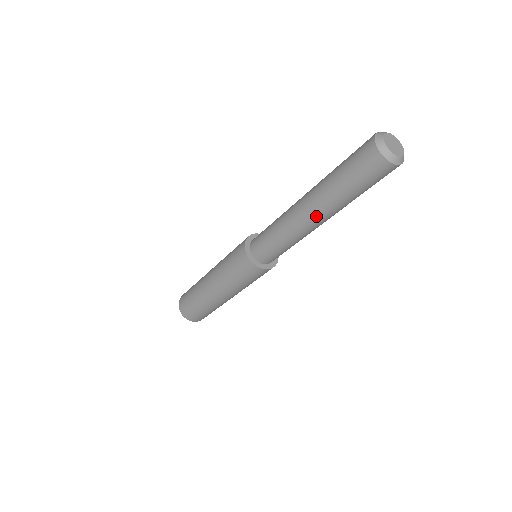
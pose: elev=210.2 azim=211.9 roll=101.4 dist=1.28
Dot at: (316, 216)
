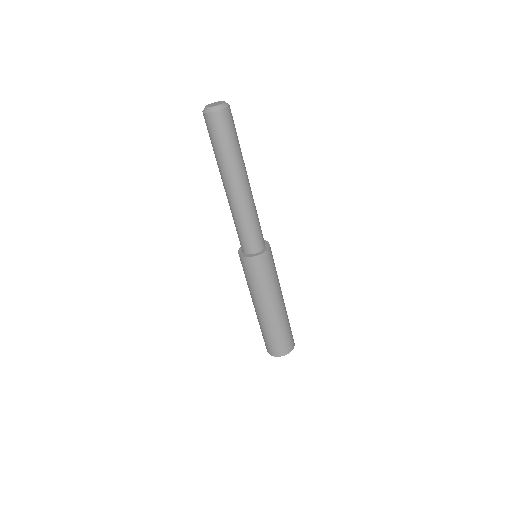
Dot at: (223, 183)
